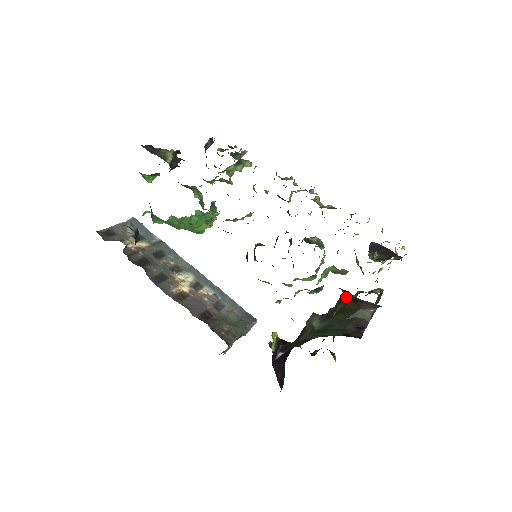
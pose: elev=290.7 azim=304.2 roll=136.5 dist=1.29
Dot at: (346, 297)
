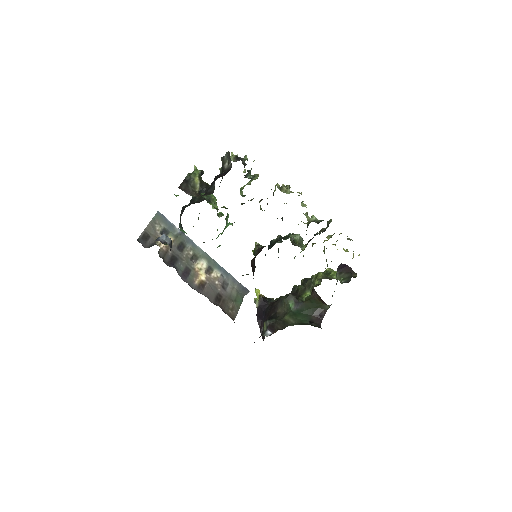
Dot at: (315, 292)
